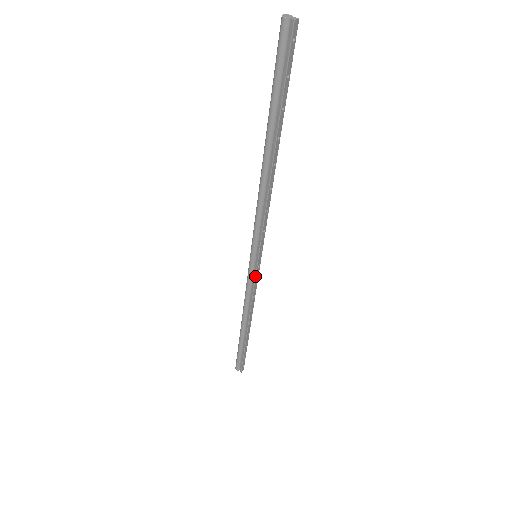
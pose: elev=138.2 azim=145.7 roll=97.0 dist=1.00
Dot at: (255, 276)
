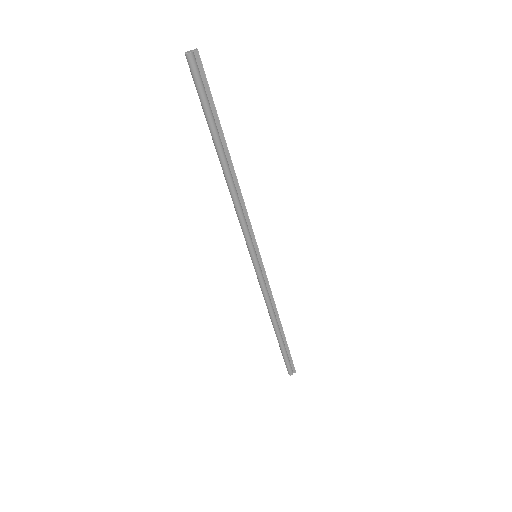
Dot at: (265, 273)
